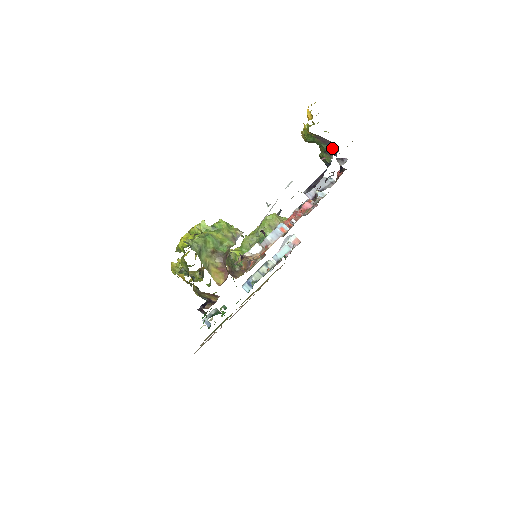
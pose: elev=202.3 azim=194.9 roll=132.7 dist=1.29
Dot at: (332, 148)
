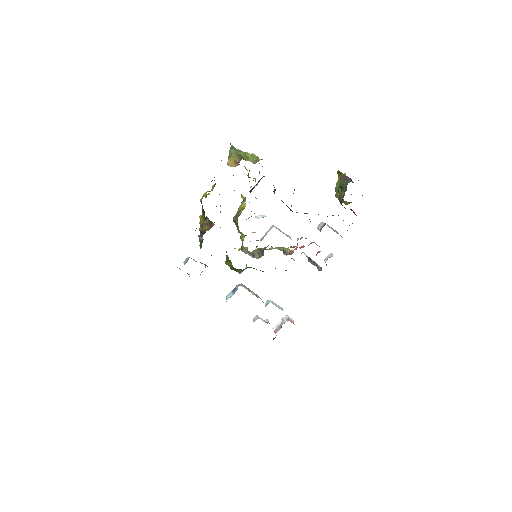
Dot at: occluded
